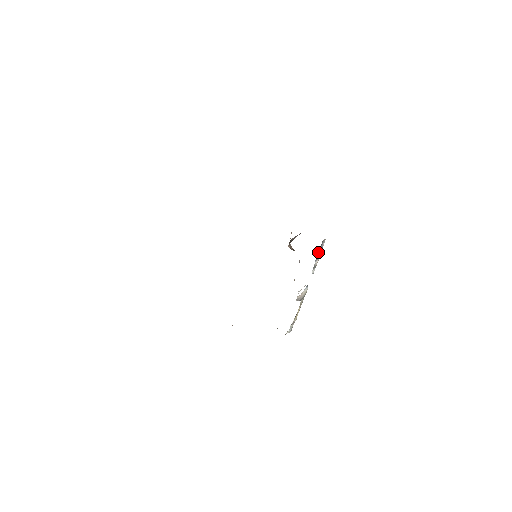
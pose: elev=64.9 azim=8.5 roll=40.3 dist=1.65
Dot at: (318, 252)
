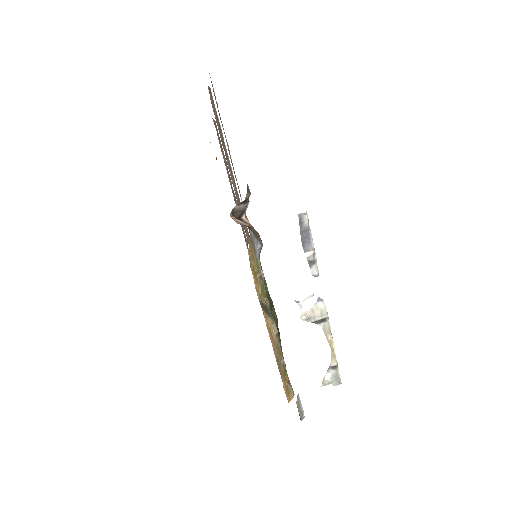
Dot at: (301, 235)
